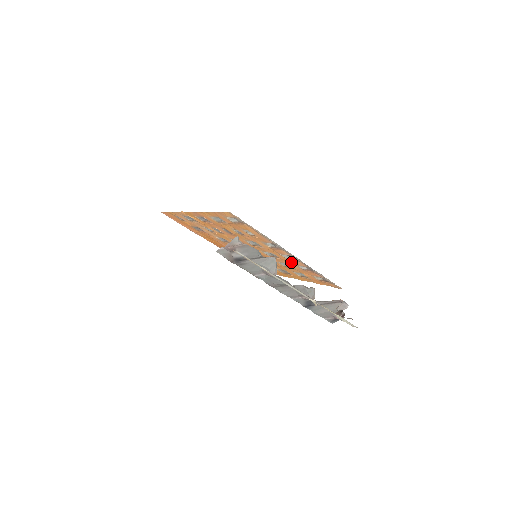
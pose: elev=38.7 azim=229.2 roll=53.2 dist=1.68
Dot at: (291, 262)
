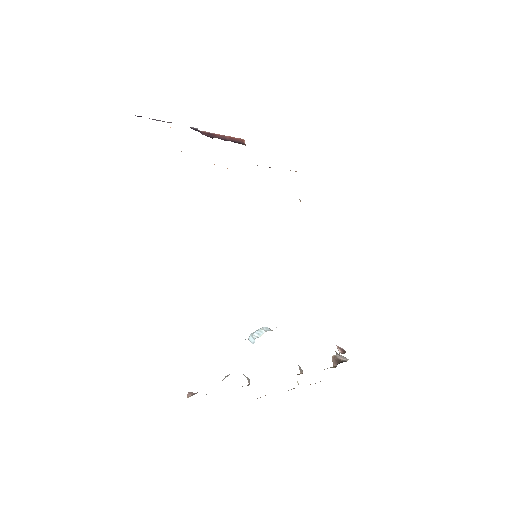
Dot at: occluded
